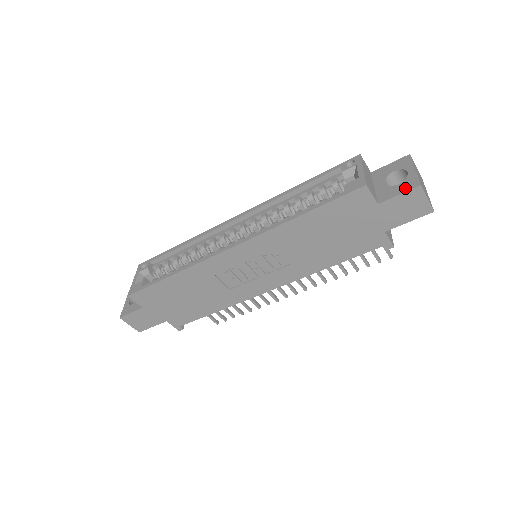
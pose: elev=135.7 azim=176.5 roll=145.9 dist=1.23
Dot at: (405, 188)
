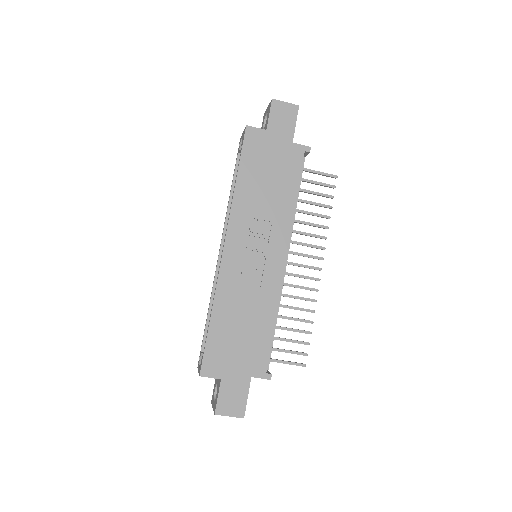
Dot at: (269, 110)
